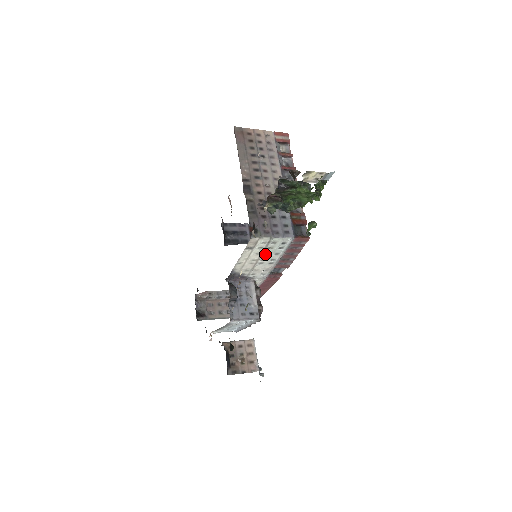
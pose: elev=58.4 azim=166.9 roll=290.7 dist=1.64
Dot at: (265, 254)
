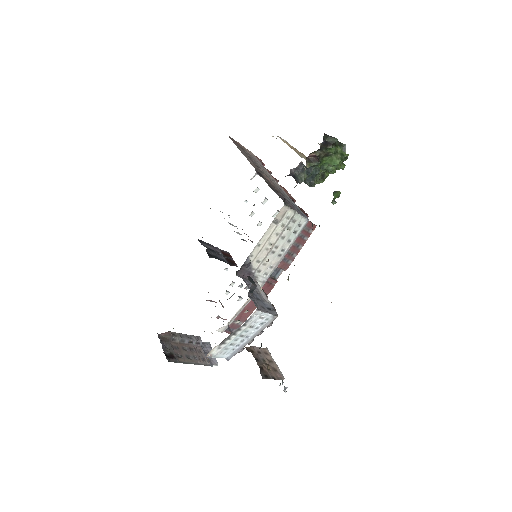
Dot at: (281, 238)
